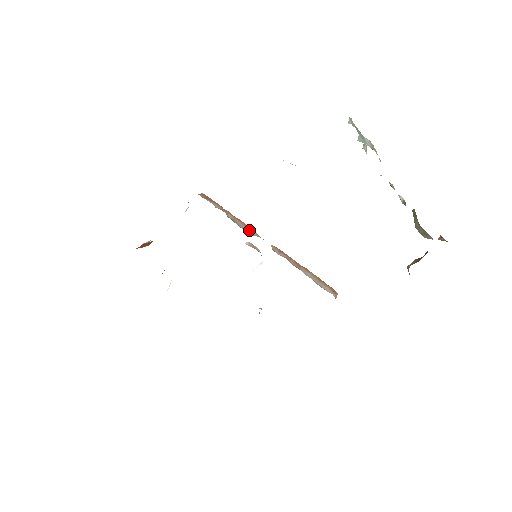
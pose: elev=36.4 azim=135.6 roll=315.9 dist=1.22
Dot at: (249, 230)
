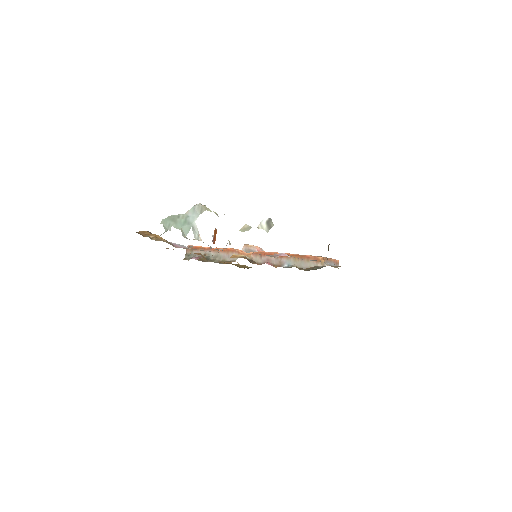
Dot at: (231, 255)
